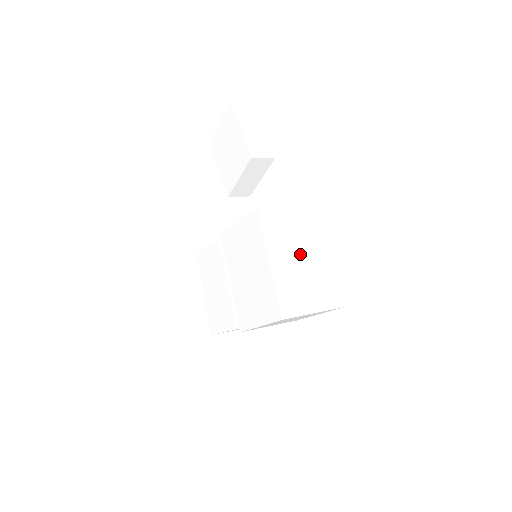
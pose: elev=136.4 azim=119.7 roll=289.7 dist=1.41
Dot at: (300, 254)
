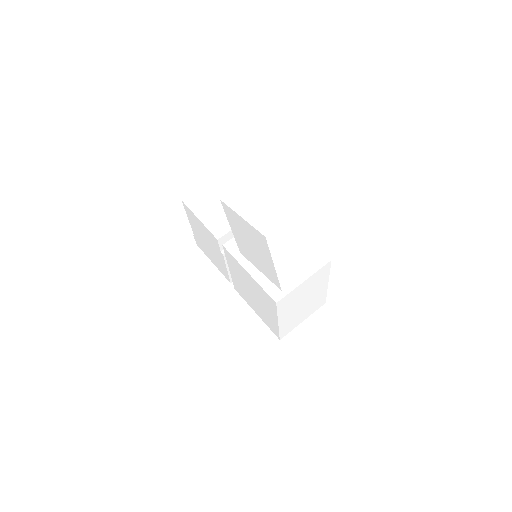
Dot at: (303, 303)
